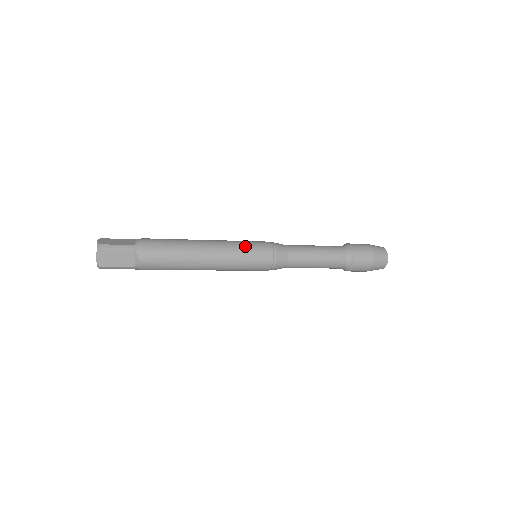
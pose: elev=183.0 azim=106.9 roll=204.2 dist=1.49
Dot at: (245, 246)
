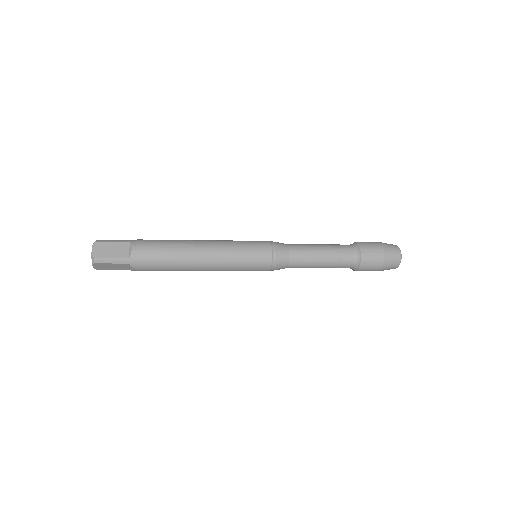
Dot at: (243, 257)
